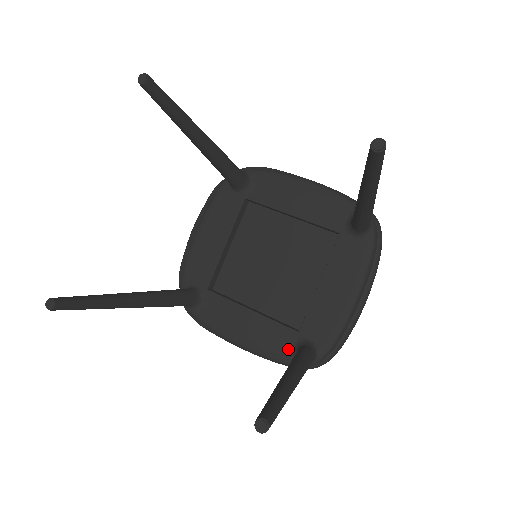
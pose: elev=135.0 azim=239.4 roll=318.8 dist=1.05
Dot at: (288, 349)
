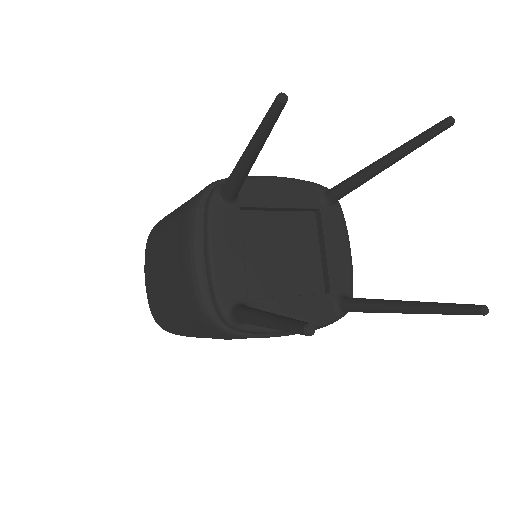
Dot at: (331, 310)
